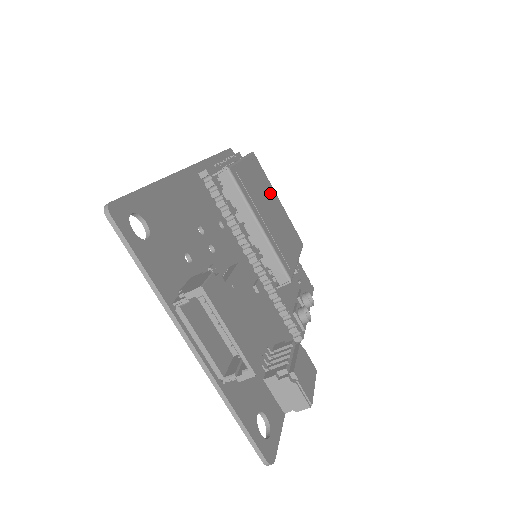
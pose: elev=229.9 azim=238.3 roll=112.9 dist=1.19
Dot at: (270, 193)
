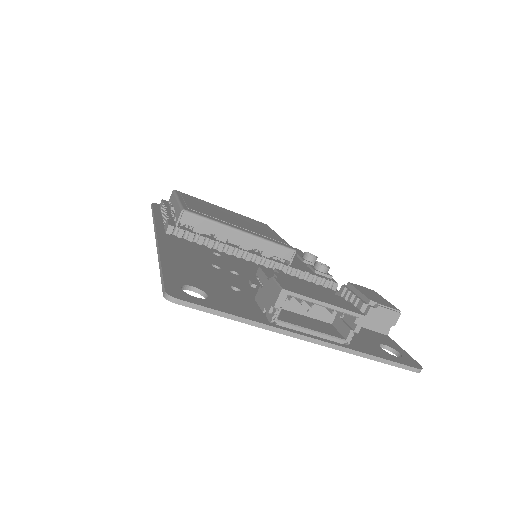
Dot at: (215, 207)
